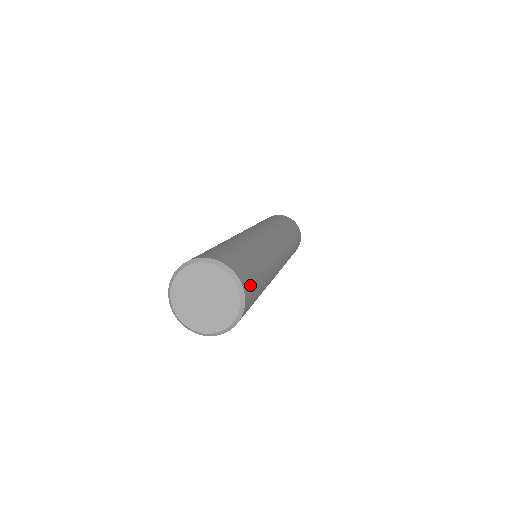
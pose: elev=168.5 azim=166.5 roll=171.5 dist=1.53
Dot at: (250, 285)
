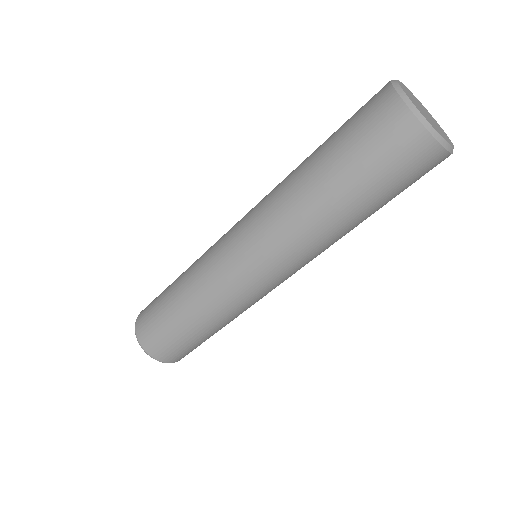
Dot at: occluded
